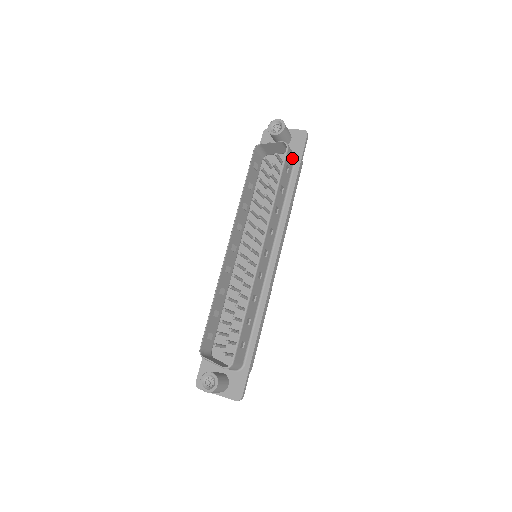
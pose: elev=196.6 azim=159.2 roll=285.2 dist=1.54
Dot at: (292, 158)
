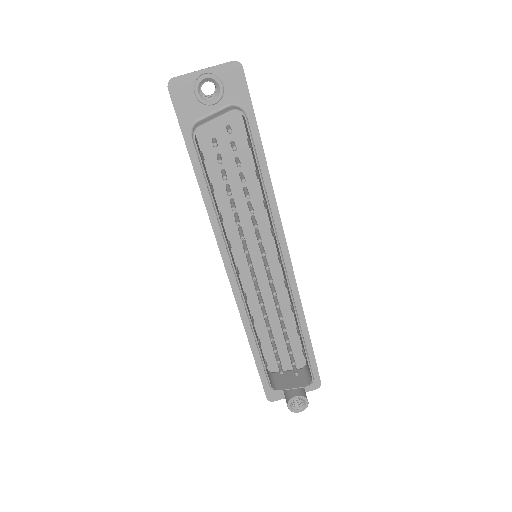
Dot at: occluded
